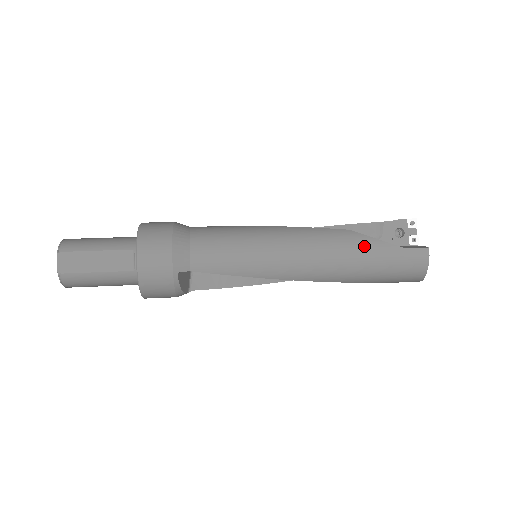
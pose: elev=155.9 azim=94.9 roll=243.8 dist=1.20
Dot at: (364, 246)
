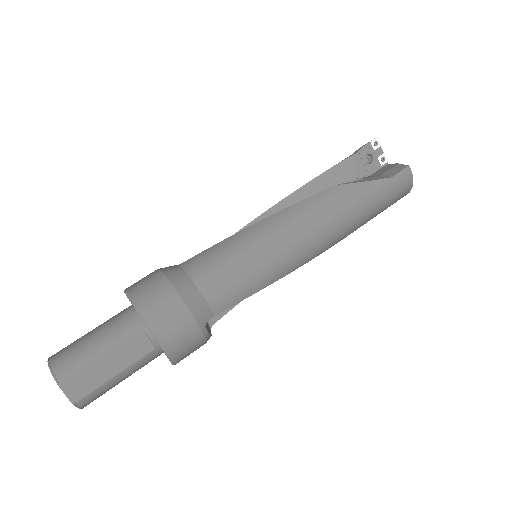
Dot at: (358, 195)
